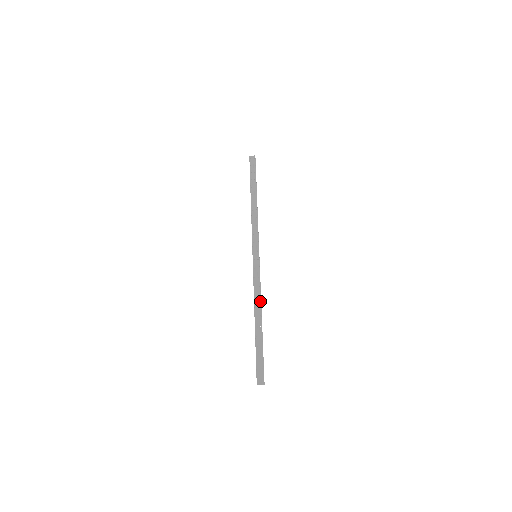
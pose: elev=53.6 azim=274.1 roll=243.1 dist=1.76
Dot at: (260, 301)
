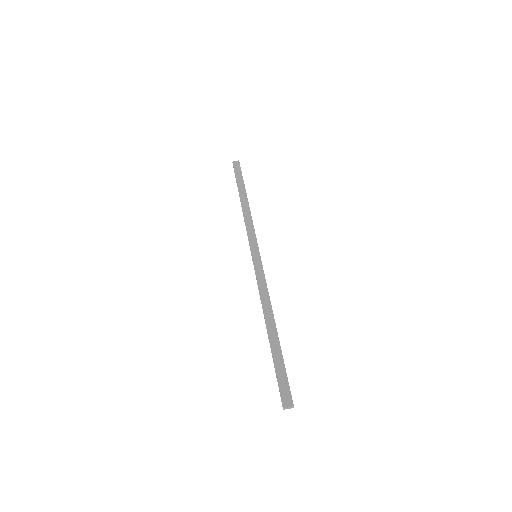
Dot at: (270, 304)
